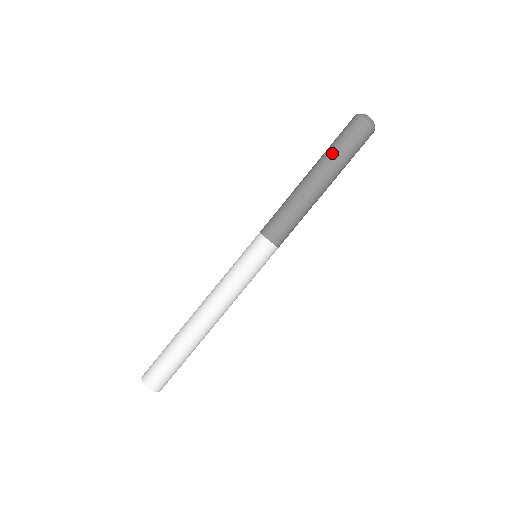
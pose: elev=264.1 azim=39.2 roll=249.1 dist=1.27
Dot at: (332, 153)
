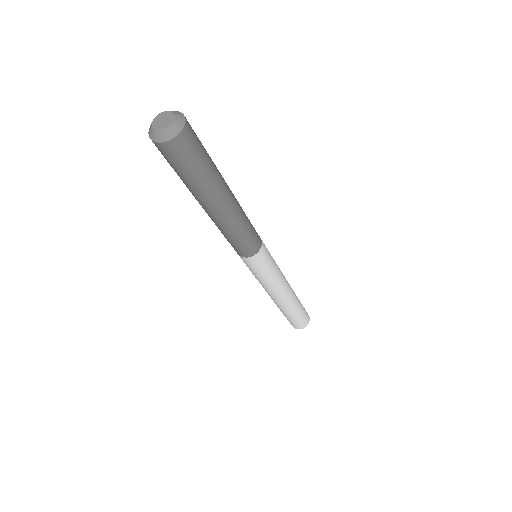
Dot at: occluded
